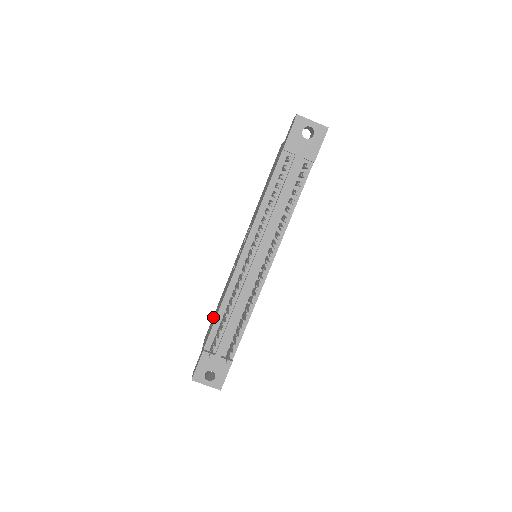
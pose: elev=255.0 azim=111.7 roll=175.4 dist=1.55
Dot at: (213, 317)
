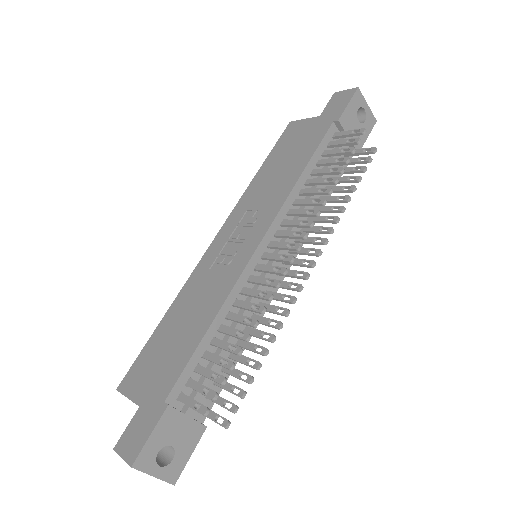
Dot at: (152, 347)
